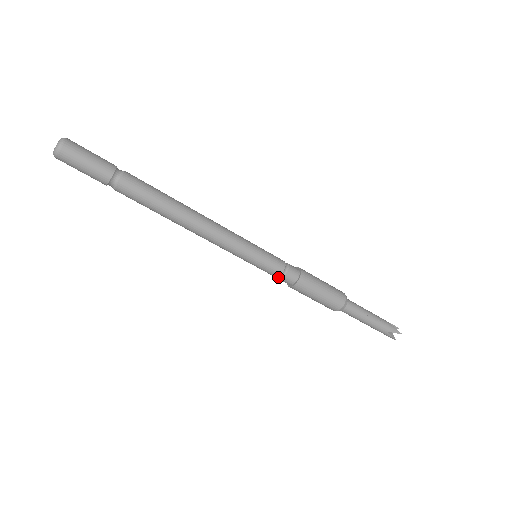
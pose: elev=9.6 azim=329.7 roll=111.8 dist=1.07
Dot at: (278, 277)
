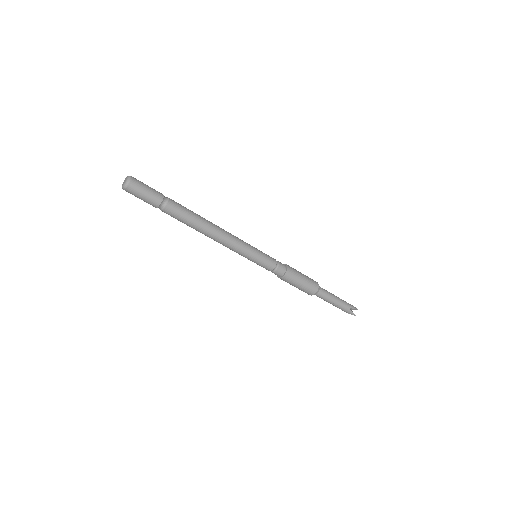
Dot at: occluded
